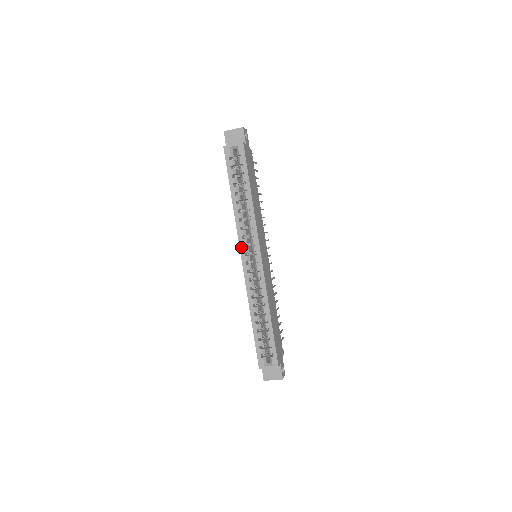
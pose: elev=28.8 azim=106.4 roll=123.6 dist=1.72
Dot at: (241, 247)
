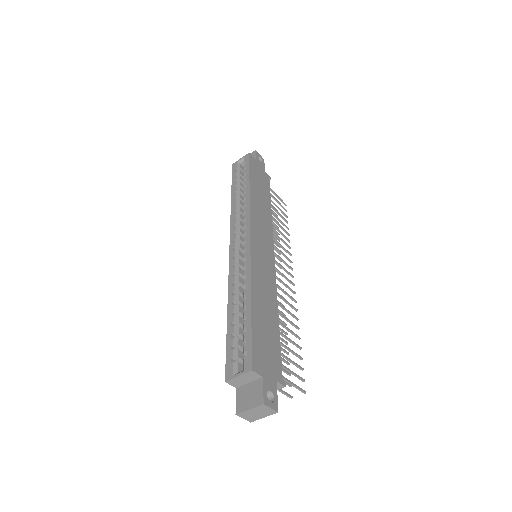
Dot at: (231, 236)
